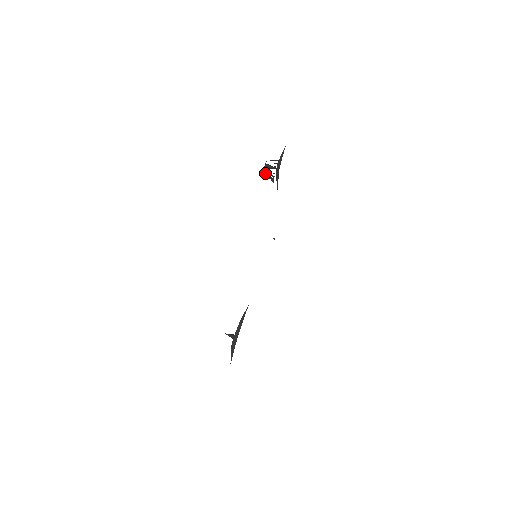
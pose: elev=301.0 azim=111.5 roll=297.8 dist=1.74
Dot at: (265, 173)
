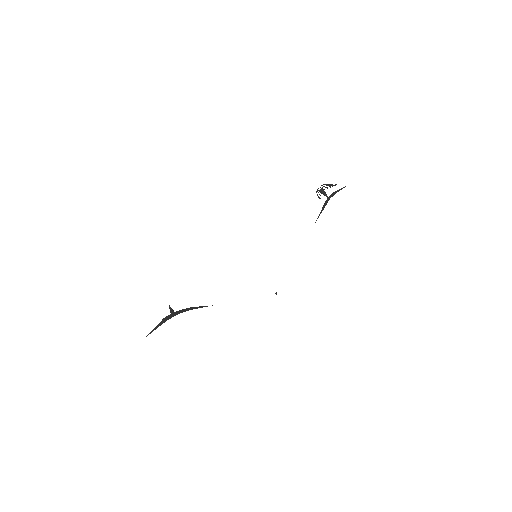
Dot at: (317, 191)
